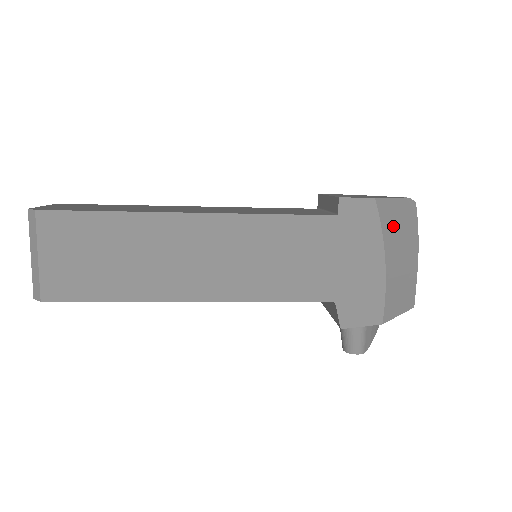
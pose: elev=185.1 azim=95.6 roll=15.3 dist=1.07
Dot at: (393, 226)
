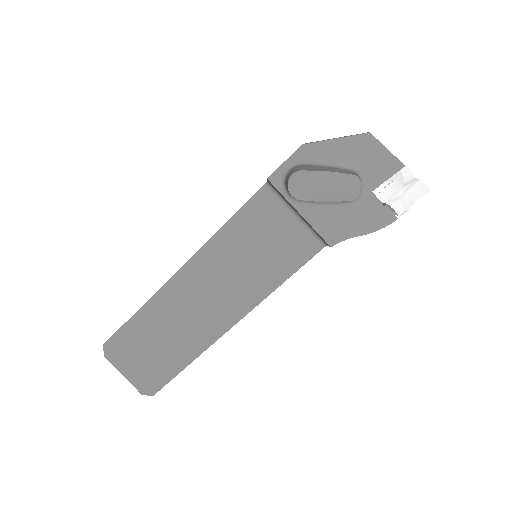
Dot at: occluded
